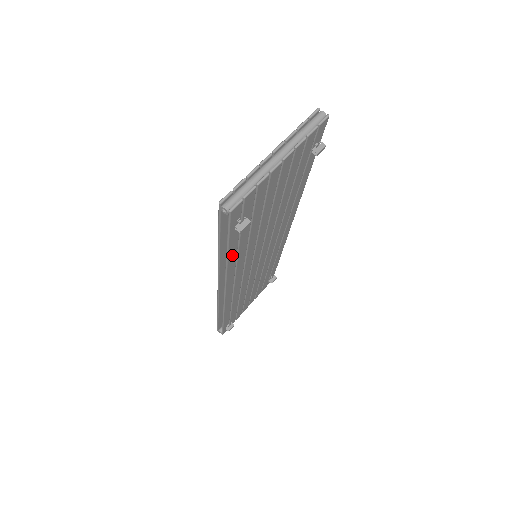
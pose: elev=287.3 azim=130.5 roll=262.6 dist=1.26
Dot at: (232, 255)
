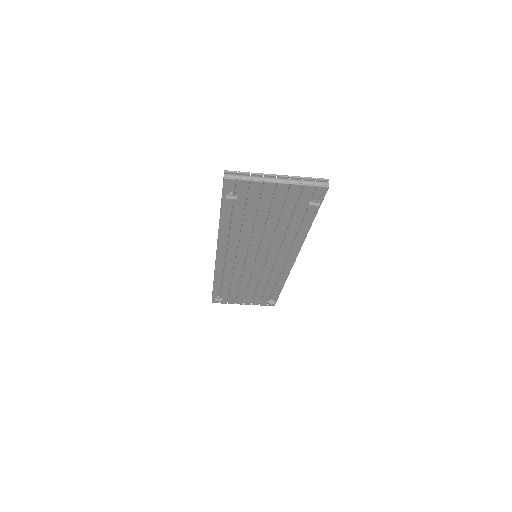
Dot at: (225, 221)
